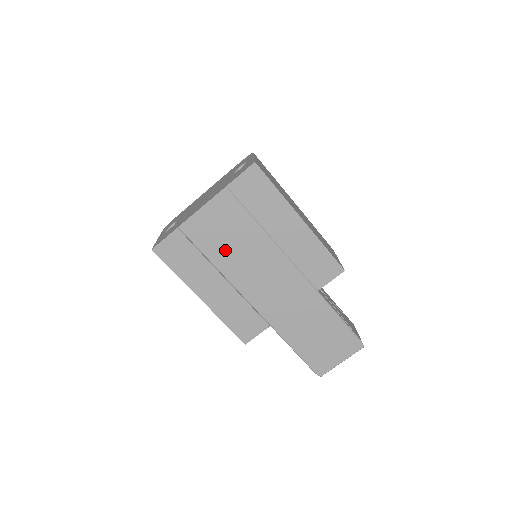
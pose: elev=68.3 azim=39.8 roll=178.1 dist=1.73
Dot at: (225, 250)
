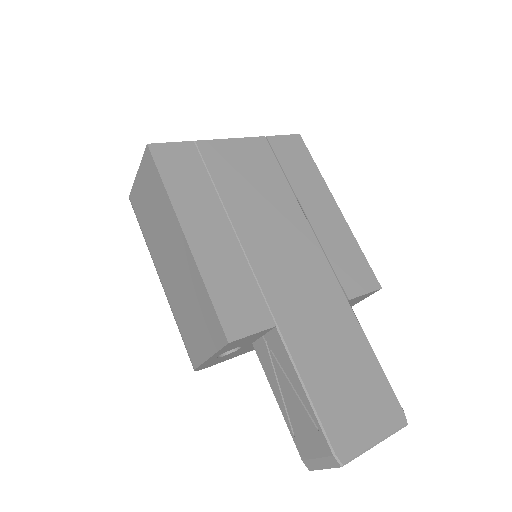
Dot at: (243, 193)
